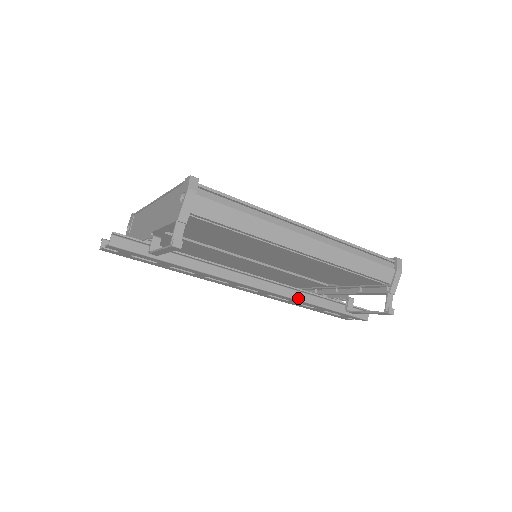
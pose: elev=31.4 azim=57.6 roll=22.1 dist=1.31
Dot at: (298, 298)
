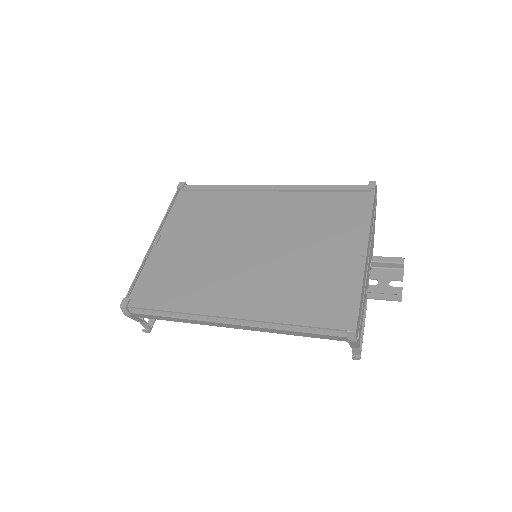
Dot at: occluded
